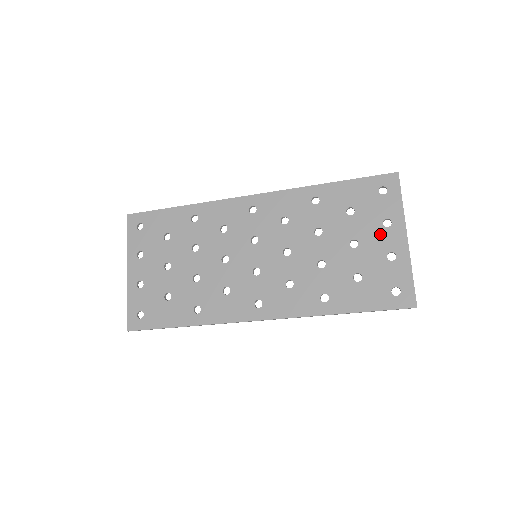
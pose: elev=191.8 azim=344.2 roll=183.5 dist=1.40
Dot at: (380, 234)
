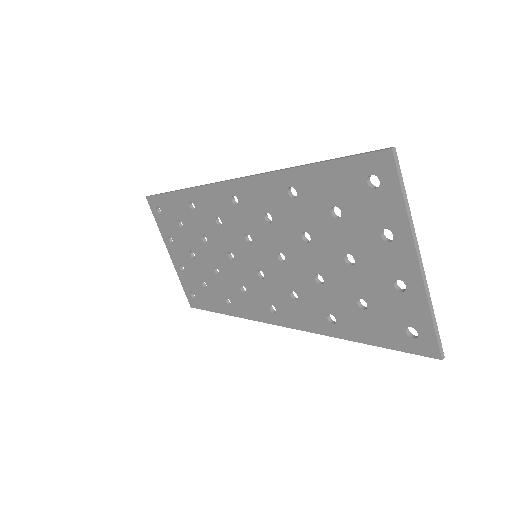
Dot at: (380, 251)
